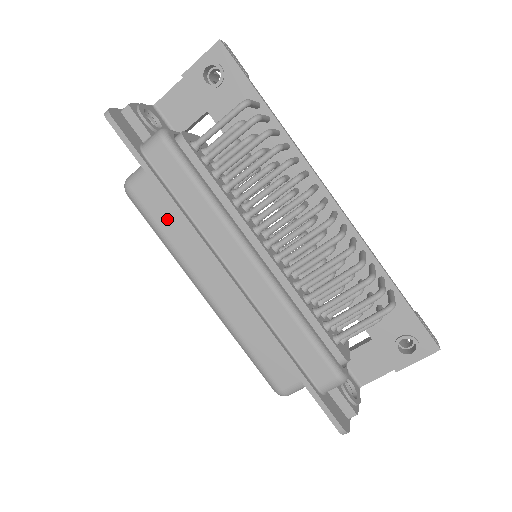
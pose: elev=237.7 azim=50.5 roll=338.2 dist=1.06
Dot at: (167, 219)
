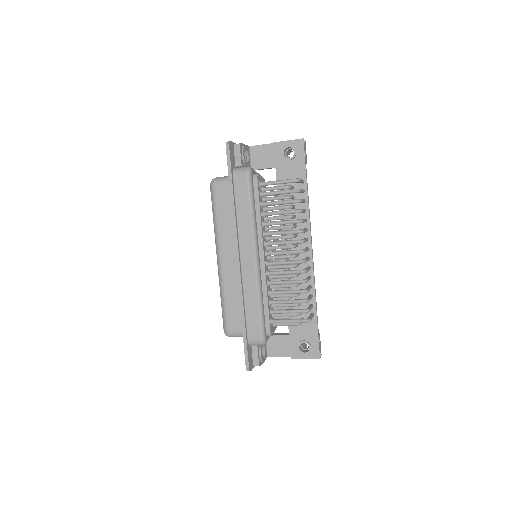
Dot at: (224, 211)
